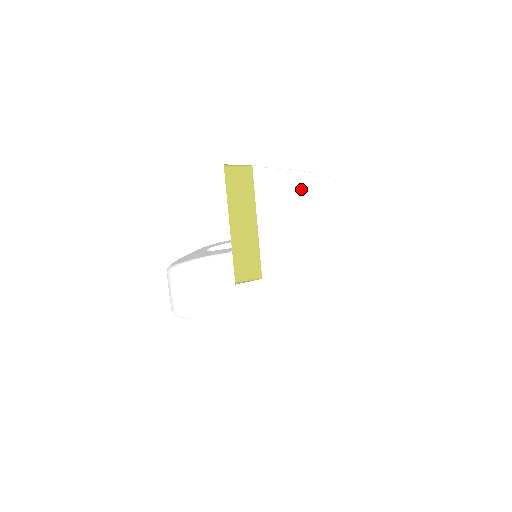
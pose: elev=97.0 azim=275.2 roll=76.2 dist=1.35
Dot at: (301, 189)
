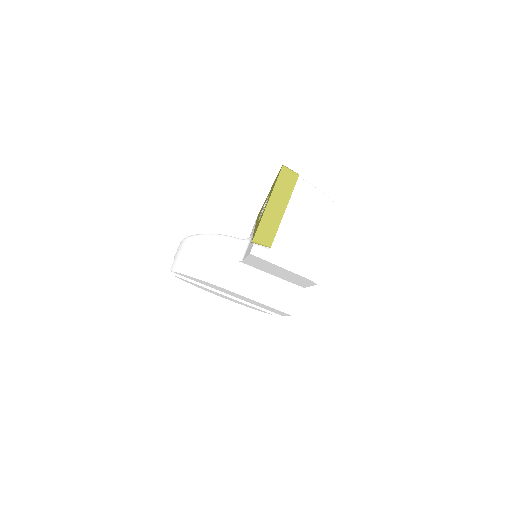
Dot at: (321, 205)
